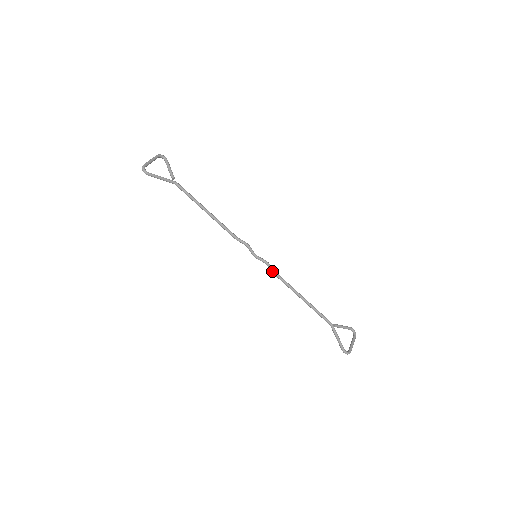
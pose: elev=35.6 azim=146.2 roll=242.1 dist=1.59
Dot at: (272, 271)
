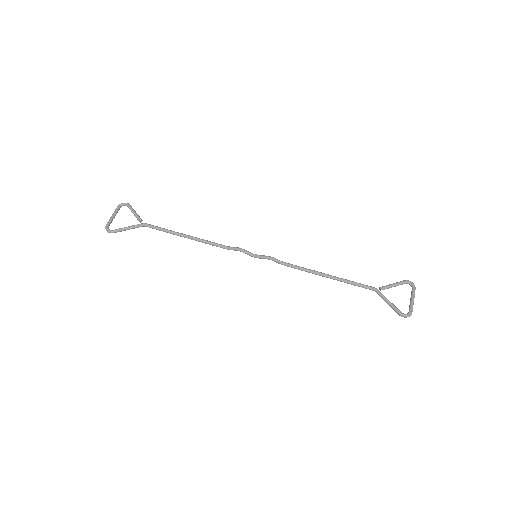
Dot at: occluded
